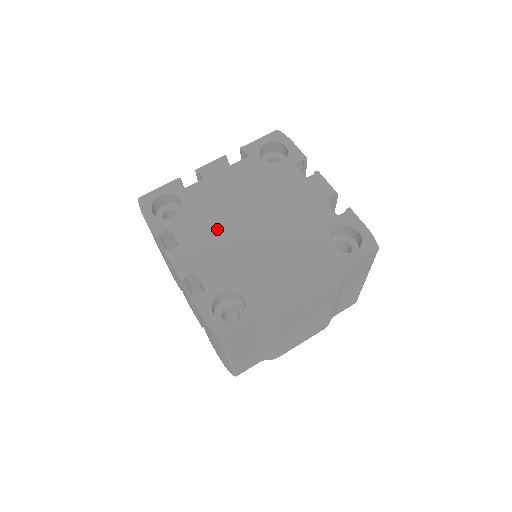
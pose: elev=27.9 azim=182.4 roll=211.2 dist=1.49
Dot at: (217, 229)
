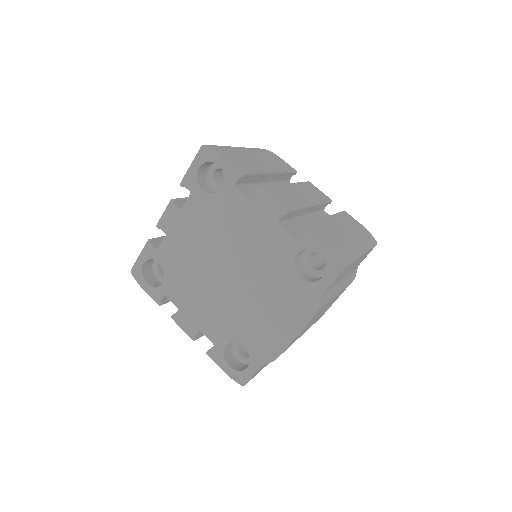
Dot at: (199, 286)
